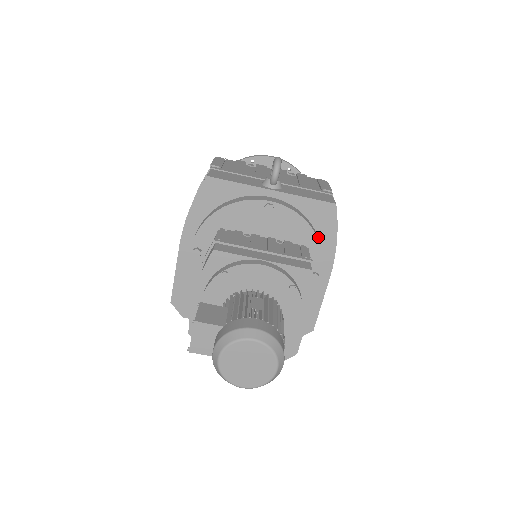
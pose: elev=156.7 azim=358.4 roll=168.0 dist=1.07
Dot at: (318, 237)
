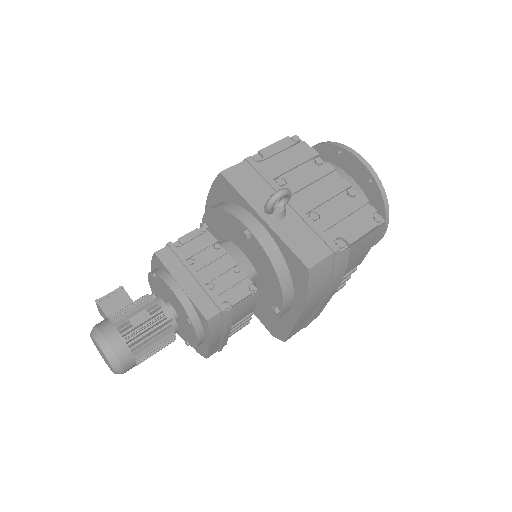
Dot at: (293, 282)
